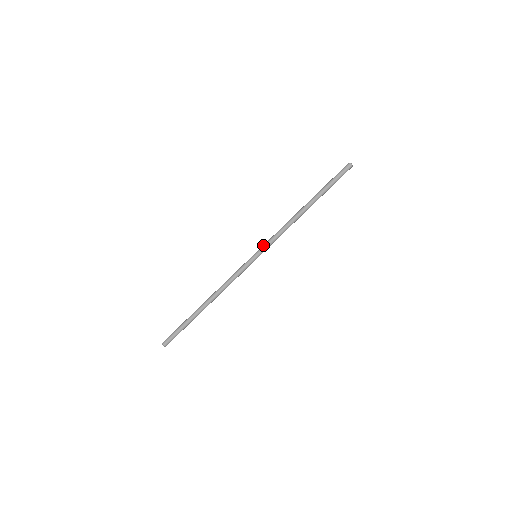
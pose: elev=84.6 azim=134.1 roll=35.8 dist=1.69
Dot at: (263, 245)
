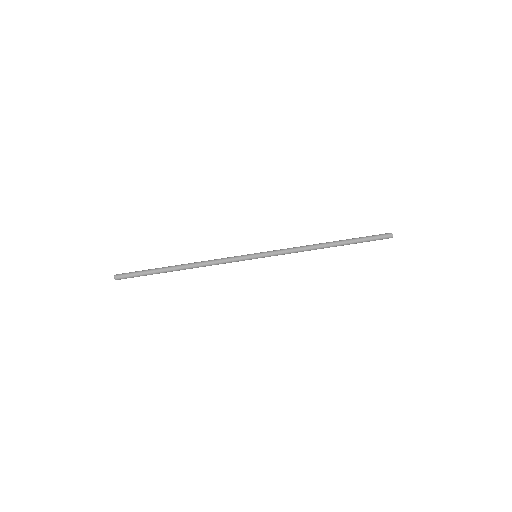
Dot at: (269, 251)
